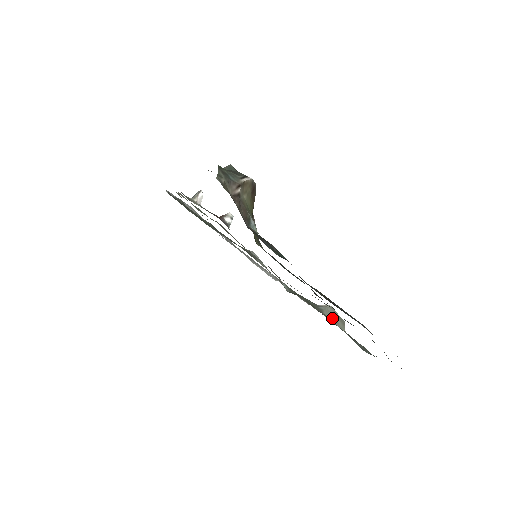
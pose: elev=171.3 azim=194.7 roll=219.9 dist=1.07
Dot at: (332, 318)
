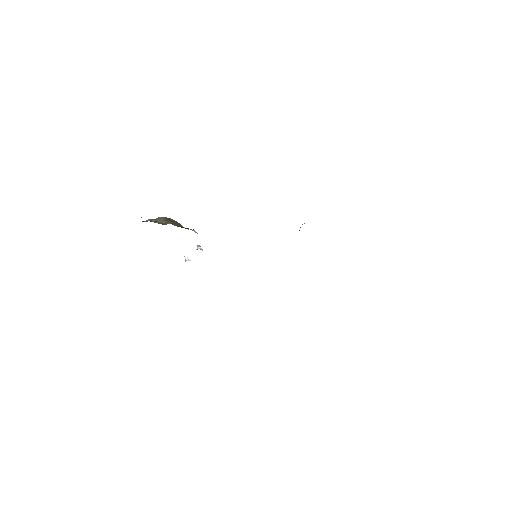
Dot at: occluded
